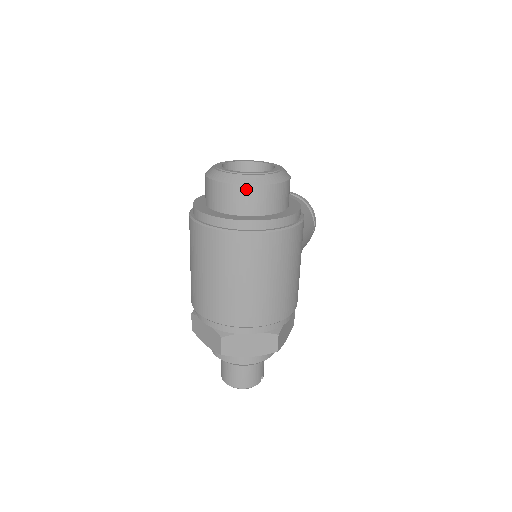
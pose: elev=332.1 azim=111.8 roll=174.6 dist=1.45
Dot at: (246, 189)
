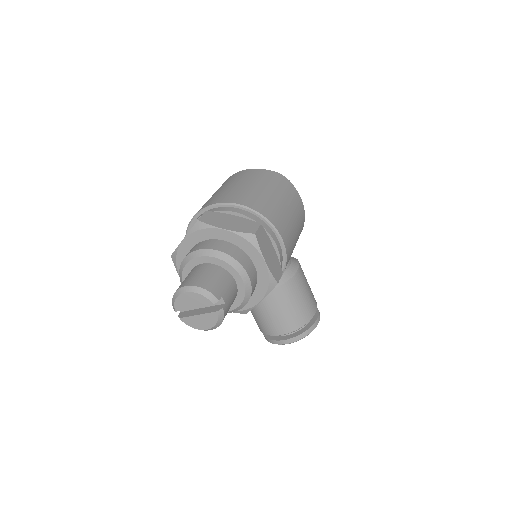
Dot at: occluded
